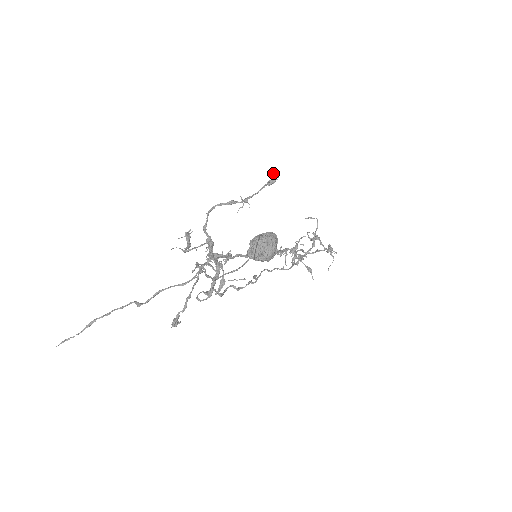
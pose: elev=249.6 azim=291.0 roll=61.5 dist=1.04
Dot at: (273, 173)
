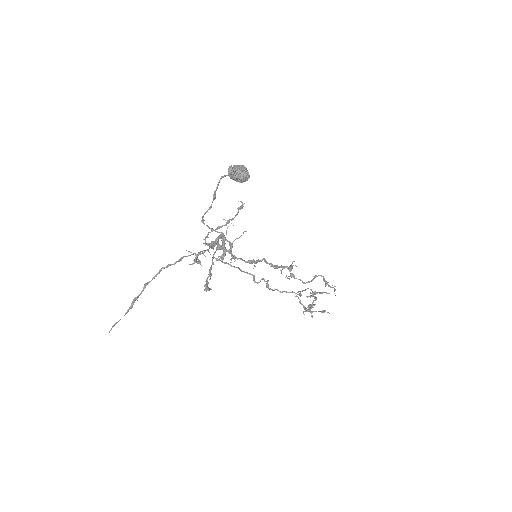
Dot at: (238, 201)
